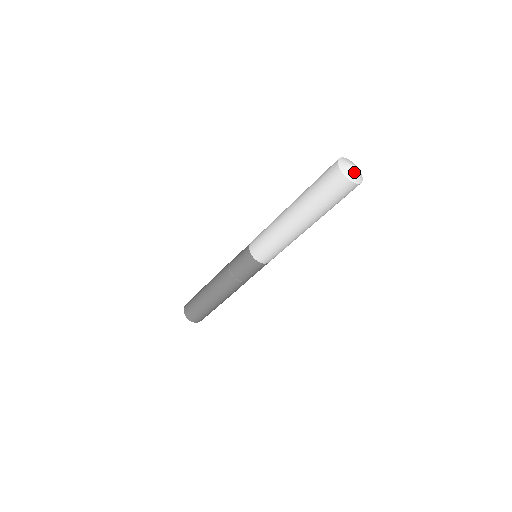
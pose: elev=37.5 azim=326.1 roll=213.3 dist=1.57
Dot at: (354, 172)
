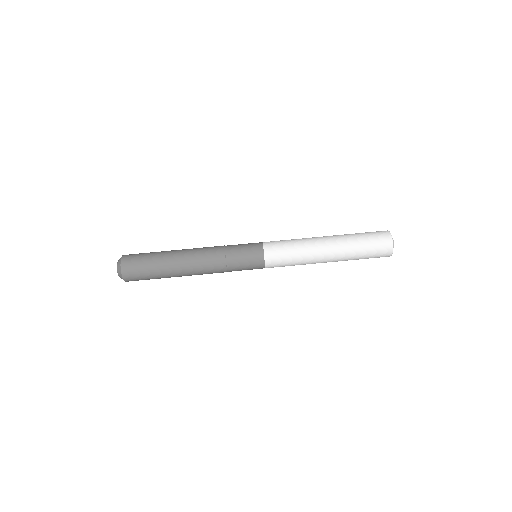
Dot at: (393, 240)
